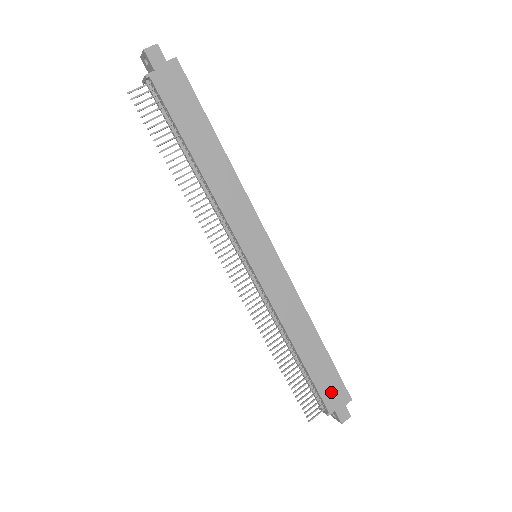
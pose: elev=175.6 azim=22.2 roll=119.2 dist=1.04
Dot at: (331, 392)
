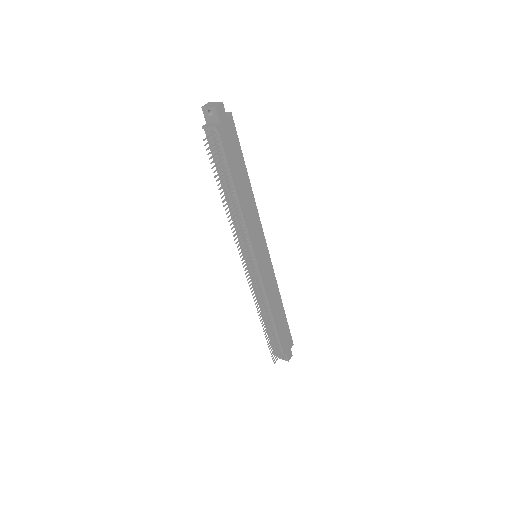
Dot at: (286, 342)
